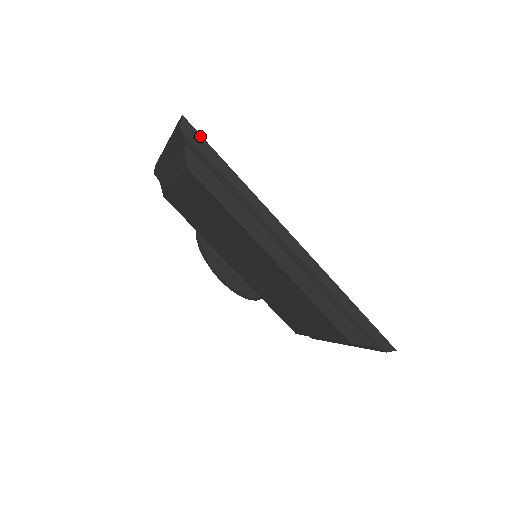
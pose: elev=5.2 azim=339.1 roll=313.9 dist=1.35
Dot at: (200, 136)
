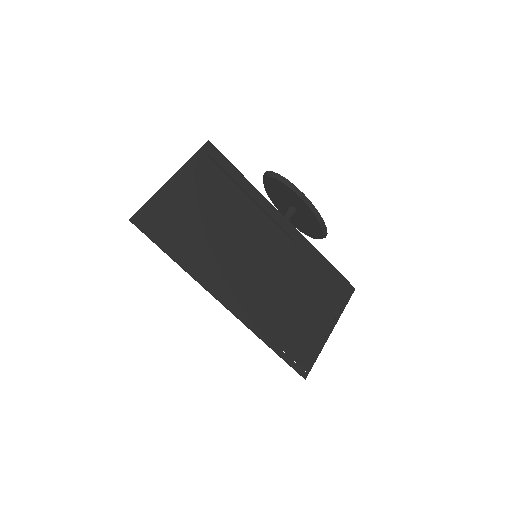
Dot at: occluded
